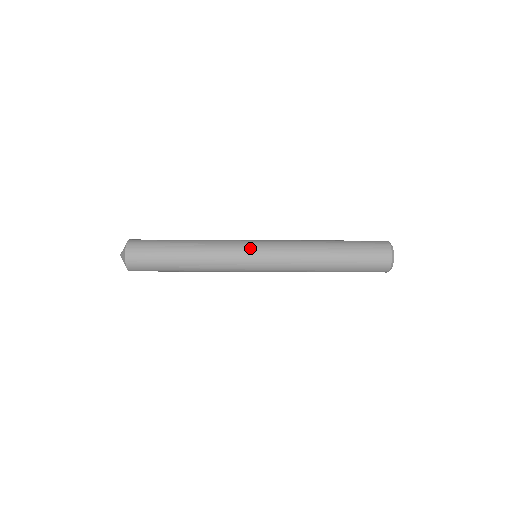
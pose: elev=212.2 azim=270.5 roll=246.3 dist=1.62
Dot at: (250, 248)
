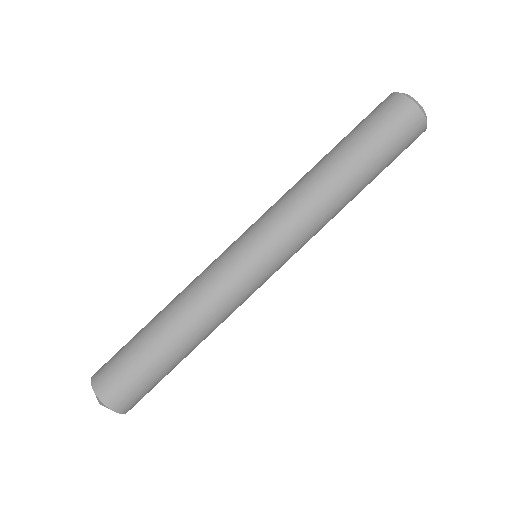
Dot at: (236, 249)
